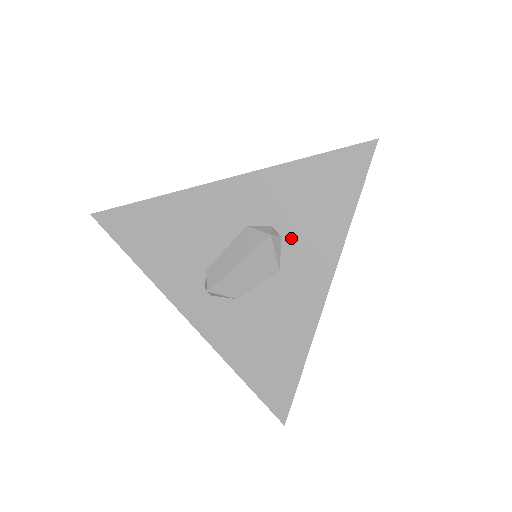
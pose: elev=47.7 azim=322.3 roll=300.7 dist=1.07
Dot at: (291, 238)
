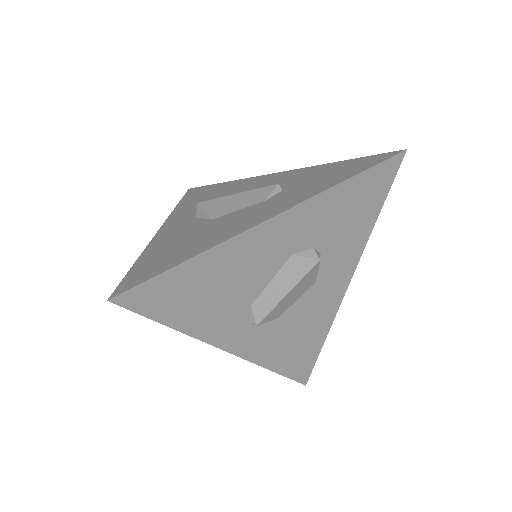
Dot at: (328, 252)
